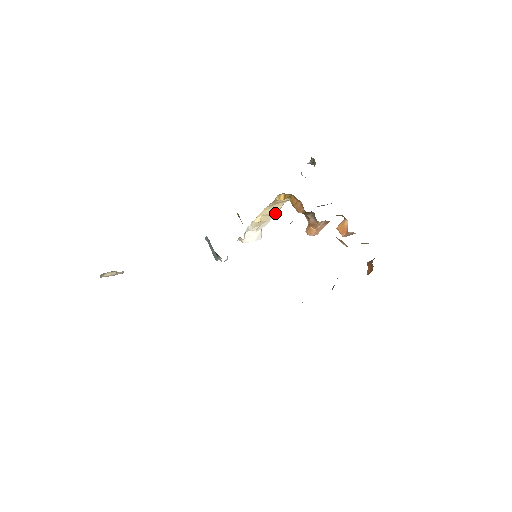
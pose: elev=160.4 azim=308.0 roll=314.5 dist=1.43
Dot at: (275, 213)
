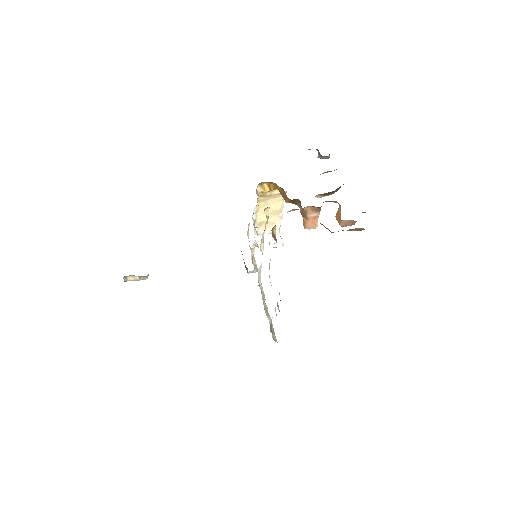
Dot at: (280, 212)
